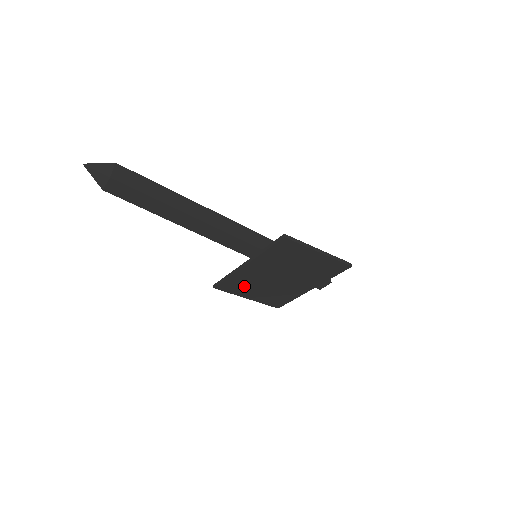
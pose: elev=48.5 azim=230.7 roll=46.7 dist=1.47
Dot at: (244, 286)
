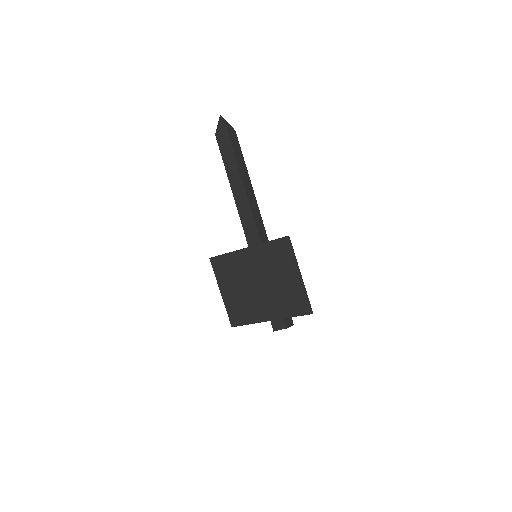
Dot at: (229, 274)
